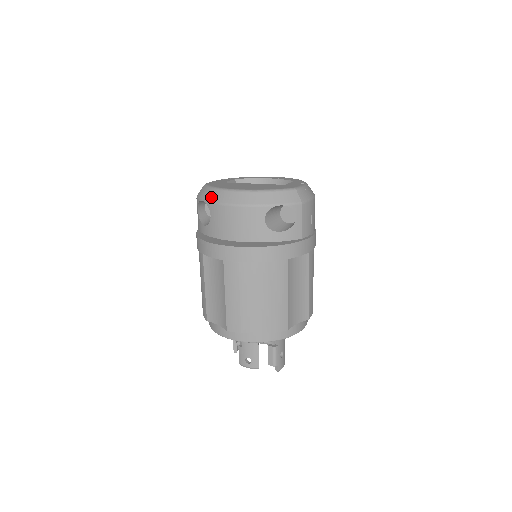
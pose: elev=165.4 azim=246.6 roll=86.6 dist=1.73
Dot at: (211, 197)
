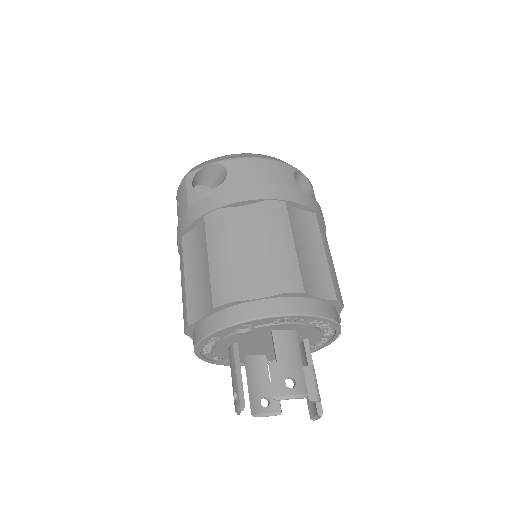
Dot at: (224, 158)
